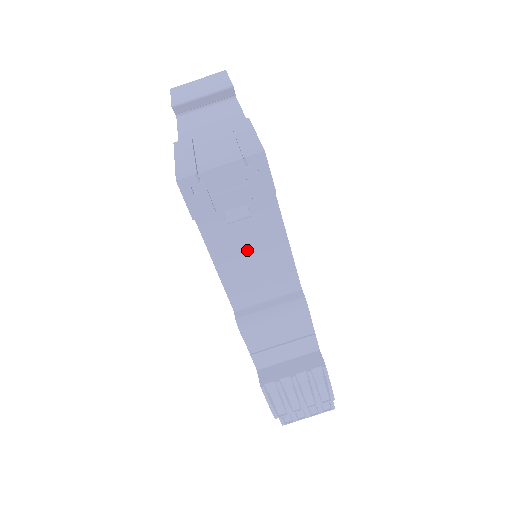
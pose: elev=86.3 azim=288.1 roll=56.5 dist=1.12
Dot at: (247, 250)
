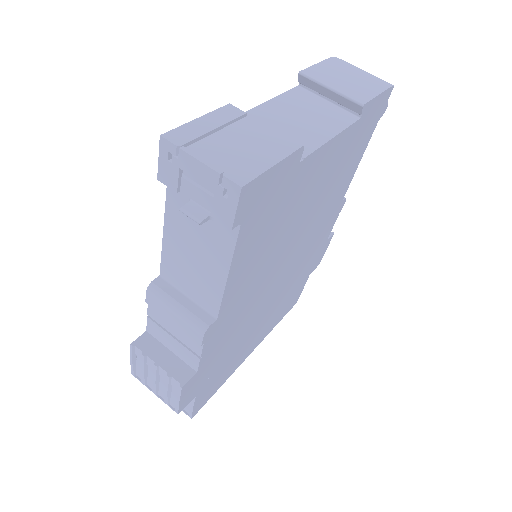
Dot at: (193, 245)
